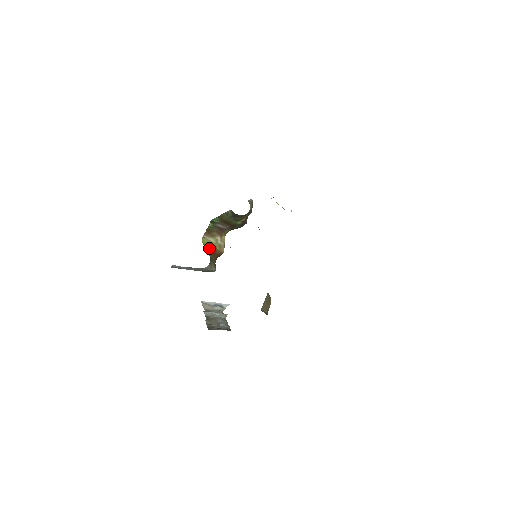
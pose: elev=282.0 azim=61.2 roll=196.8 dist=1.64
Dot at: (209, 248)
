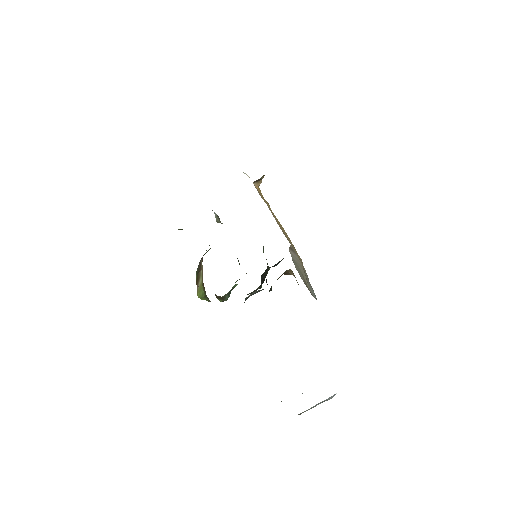
Dot at: (202, 292)
